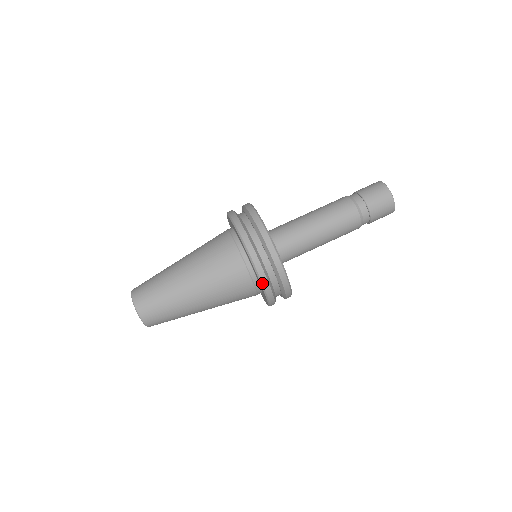
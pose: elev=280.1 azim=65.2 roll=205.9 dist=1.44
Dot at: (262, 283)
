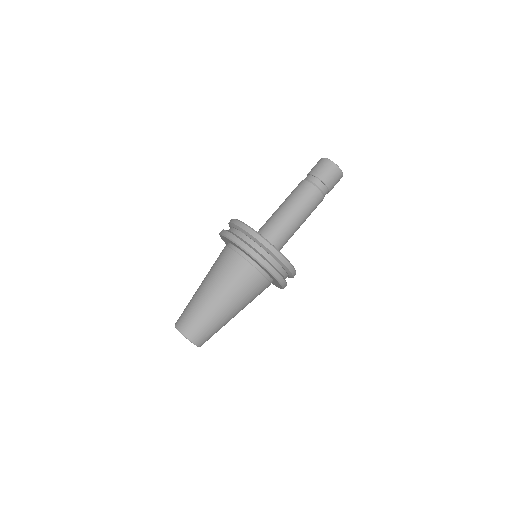
Dot at: (266, 268)
